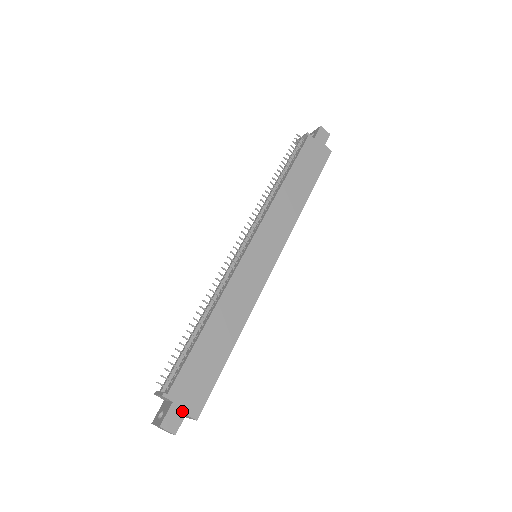
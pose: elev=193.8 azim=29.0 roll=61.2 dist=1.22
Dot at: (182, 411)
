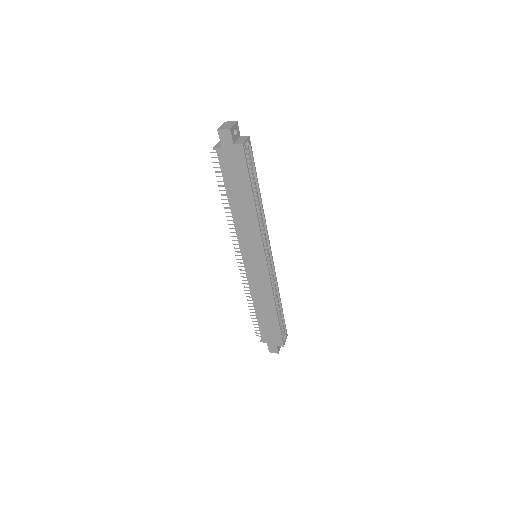
Dot at: (274, 345)
